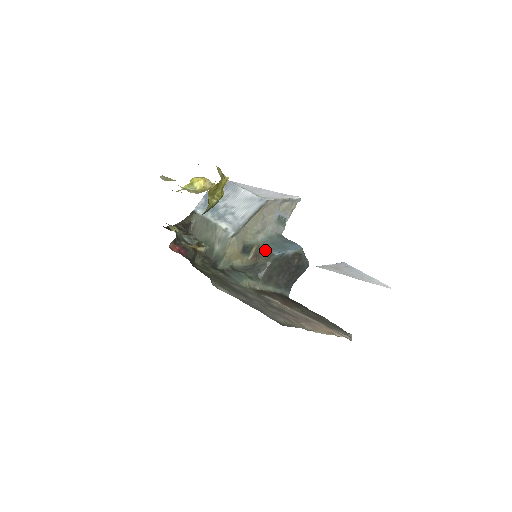
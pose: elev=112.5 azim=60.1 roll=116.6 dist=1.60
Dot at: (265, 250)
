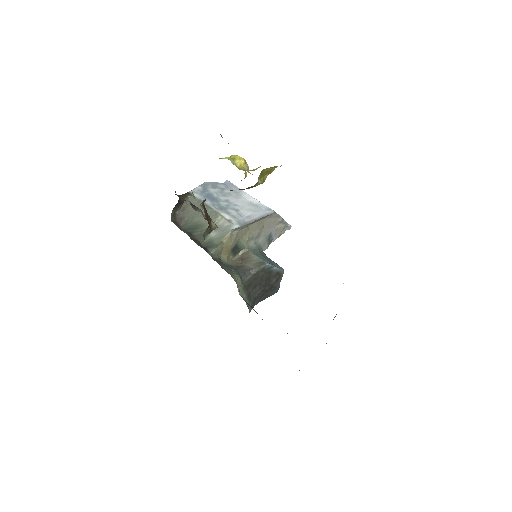
Dot at: (256, 257)
